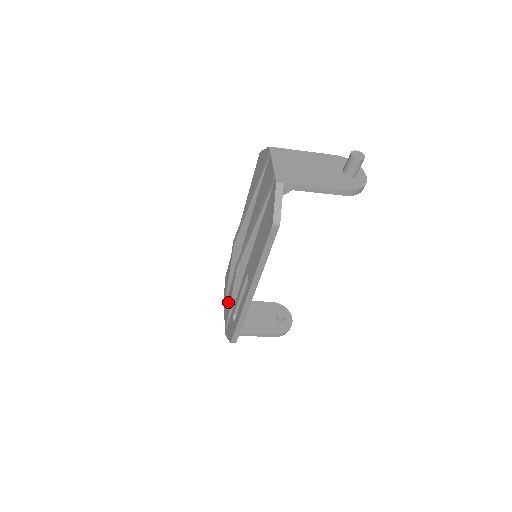
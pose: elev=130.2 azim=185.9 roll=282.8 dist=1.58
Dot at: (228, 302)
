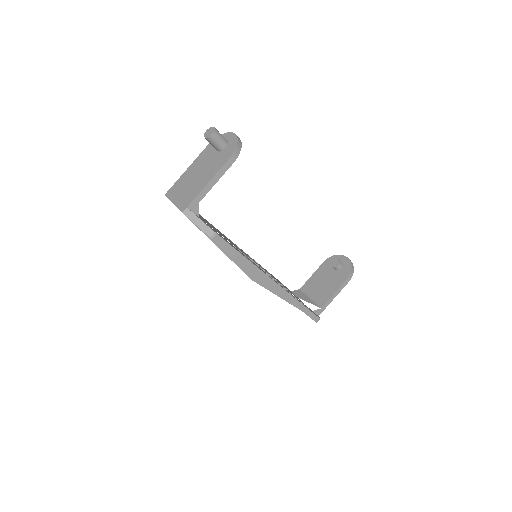
Dot at: occluded
